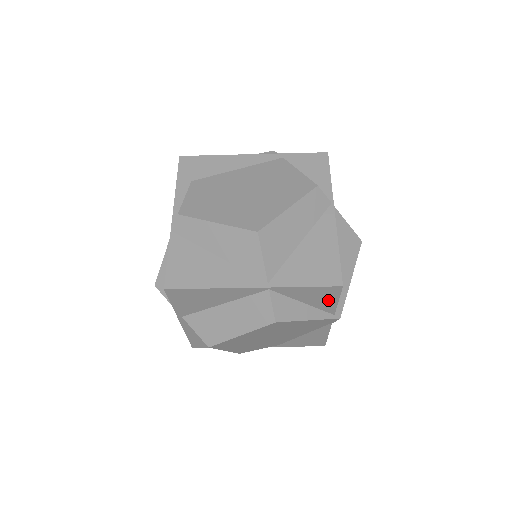
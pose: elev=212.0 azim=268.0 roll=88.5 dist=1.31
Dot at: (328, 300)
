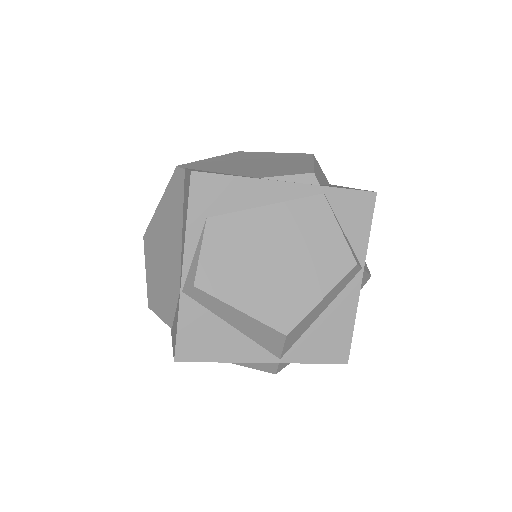
Dot at: occluded
